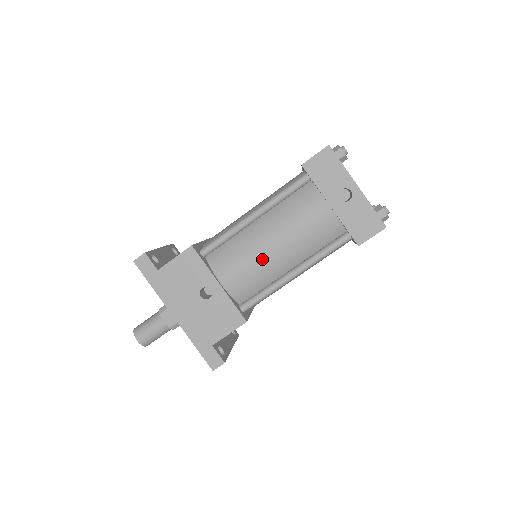
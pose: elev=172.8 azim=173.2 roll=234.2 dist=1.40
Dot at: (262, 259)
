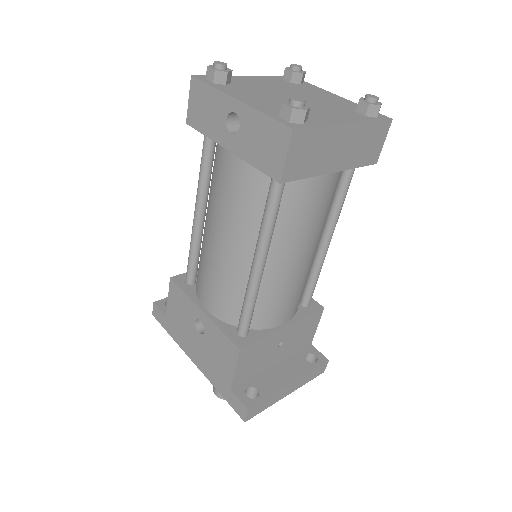
Dot at: (218, 262)
